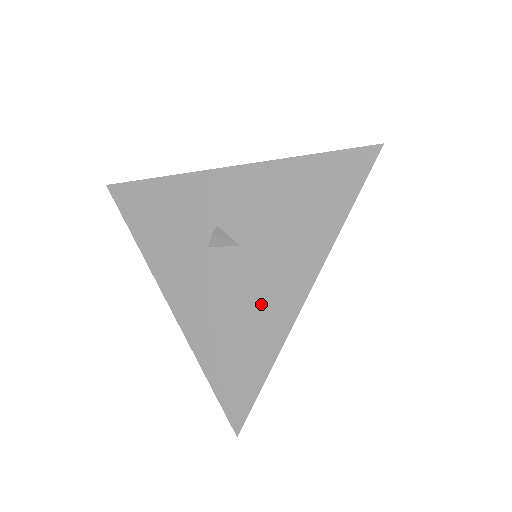
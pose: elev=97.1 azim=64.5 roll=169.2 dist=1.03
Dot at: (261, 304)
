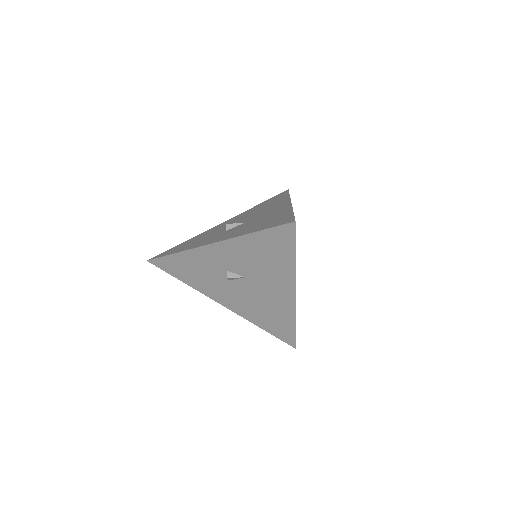
Dot at: (274, 299)
